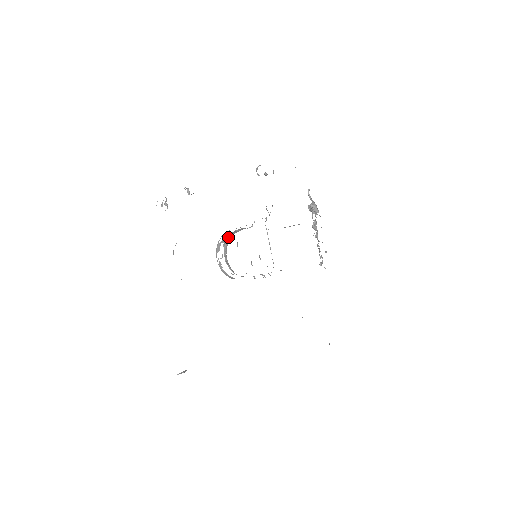
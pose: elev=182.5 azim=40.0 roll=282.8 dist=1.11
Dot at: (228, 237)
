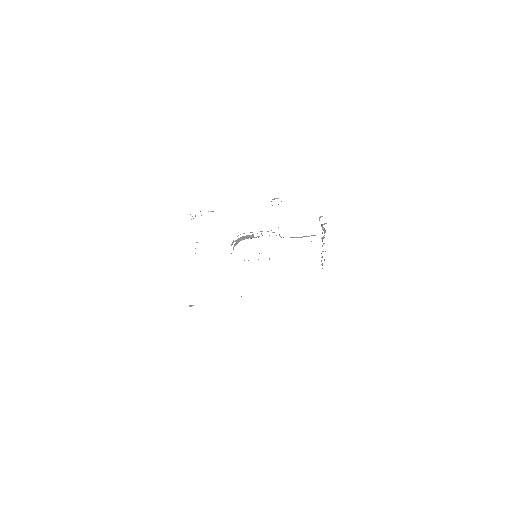
Dot at: (239, 240)
